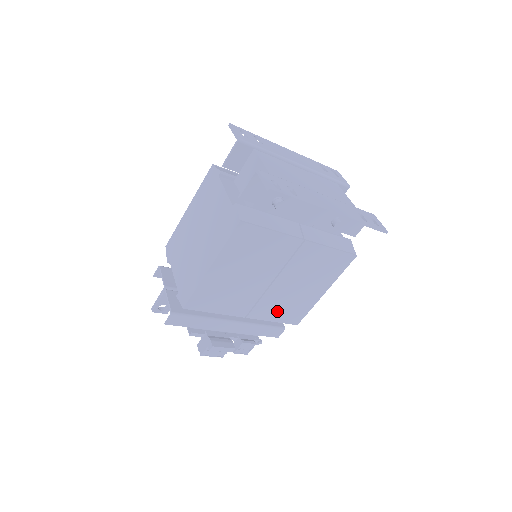
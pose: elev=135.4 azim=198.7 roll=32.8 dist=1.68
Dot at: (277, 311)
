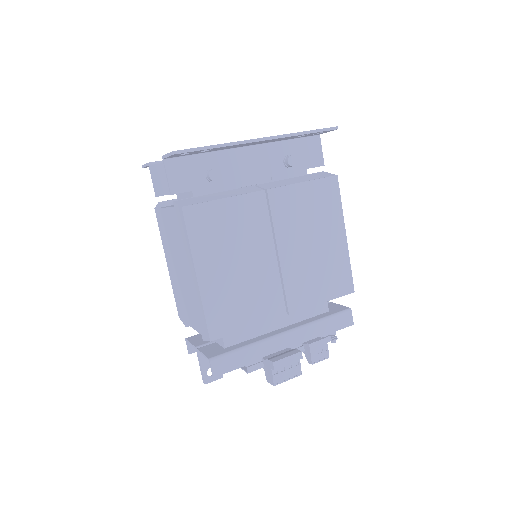
Dot at: (315, 287)
